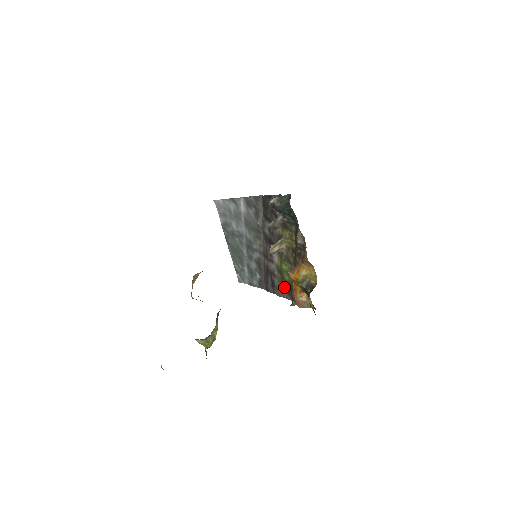
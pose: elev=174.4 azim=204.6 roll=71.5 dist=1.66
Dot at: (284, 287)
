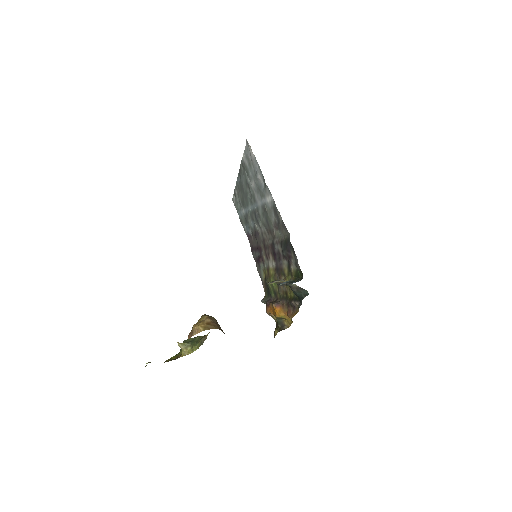
Dot at: (265, 281)
